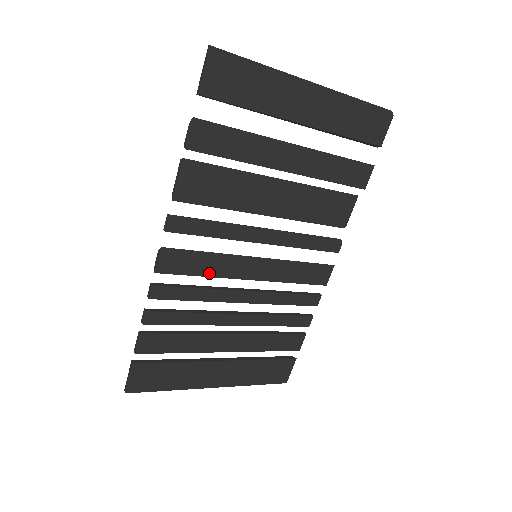
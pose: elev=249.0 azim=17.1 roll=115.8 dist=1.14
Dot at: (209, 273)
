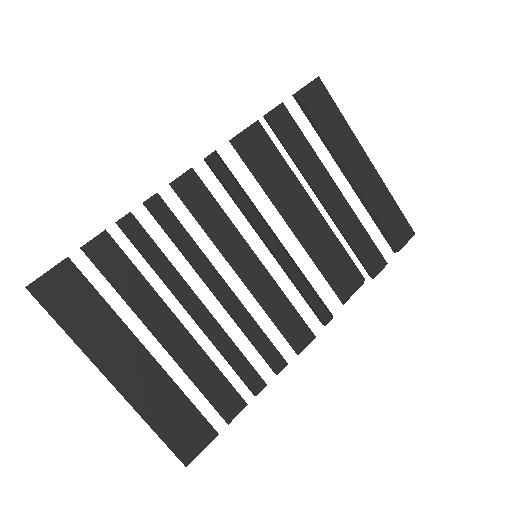
Dot at: (209, 231)
